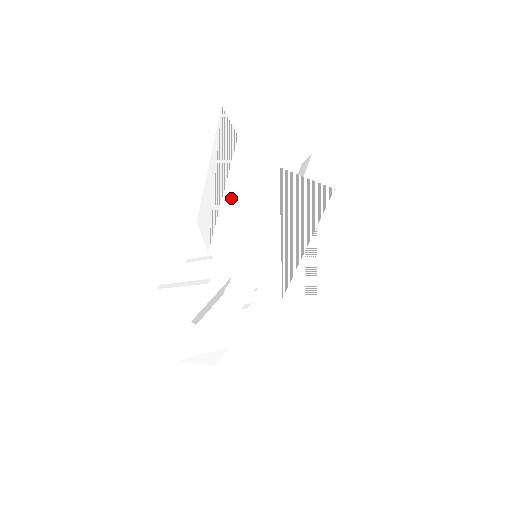
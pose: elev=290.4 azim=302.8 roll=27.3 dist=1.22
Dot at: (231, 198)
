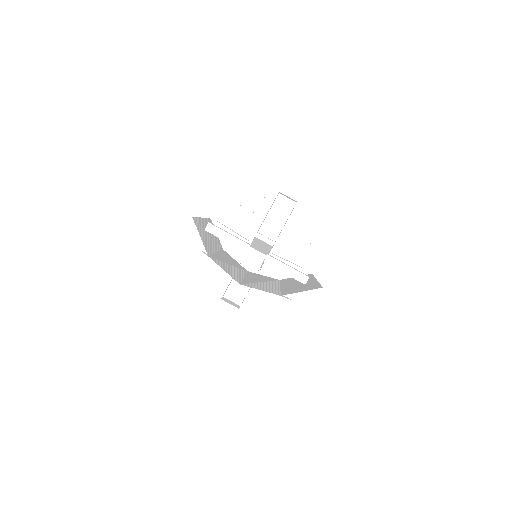
Dot at: (221, 258)
